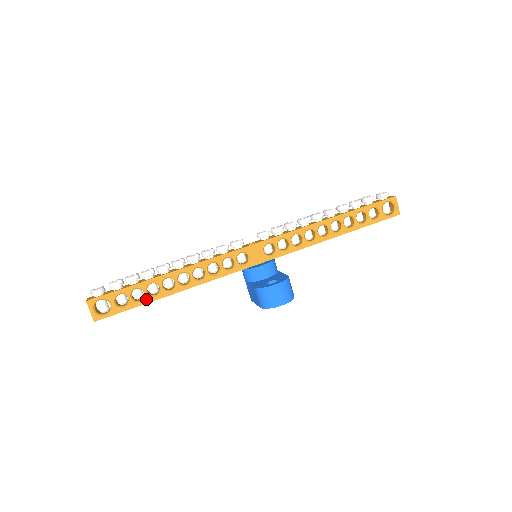
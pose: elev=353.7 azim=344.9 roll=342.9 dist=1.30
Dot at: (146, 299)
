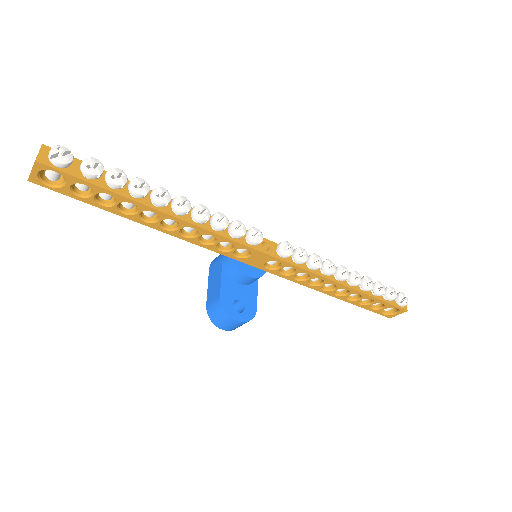
Dot at: (111, 208)
